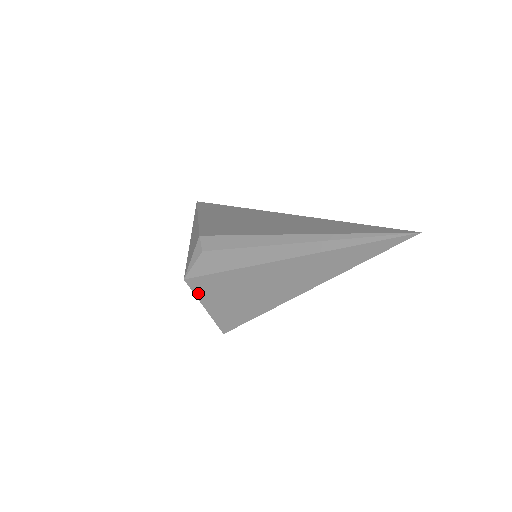
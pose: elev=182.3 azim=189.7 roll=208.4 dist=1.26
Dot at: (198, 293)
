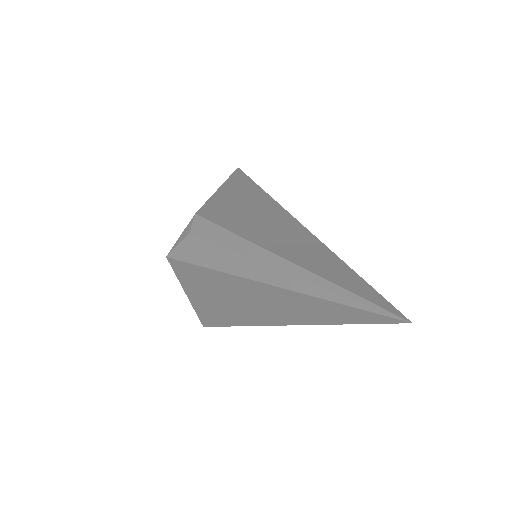
Dot at: (179, 276)
